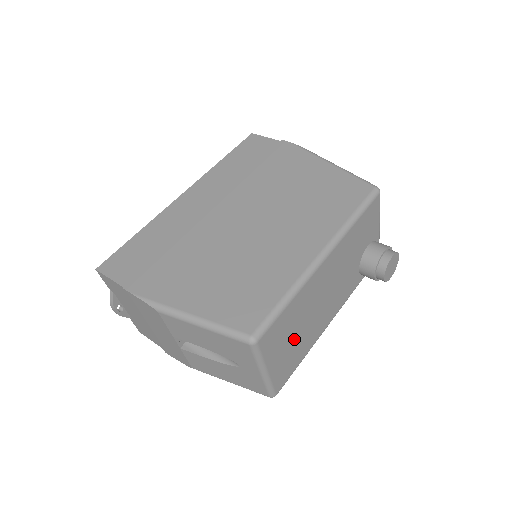
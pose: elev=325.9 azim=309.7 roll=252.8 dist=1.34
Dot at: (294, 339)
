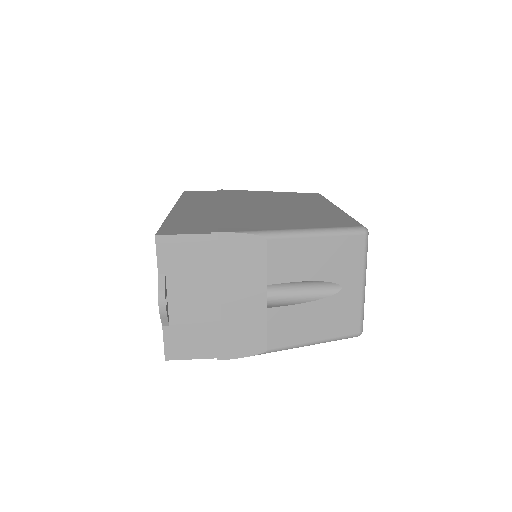
Dot at: occluded
